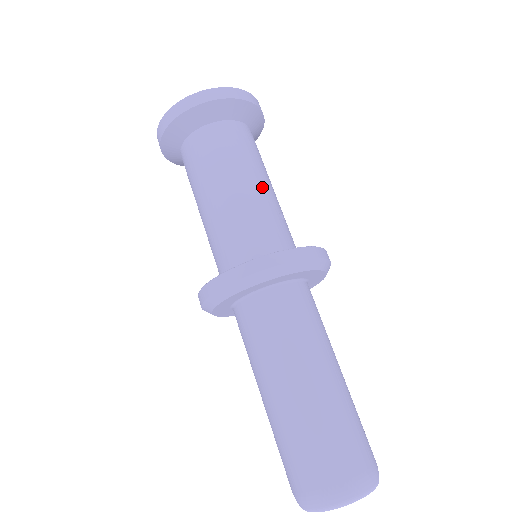
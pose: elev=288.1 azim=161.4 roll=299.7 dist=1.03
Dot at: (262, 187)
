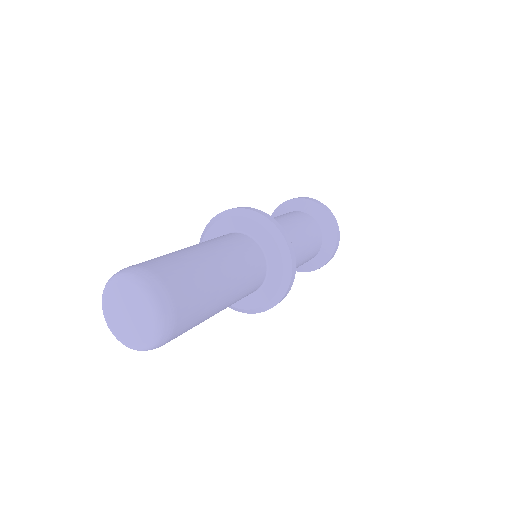
Dot at: (287, 223)
